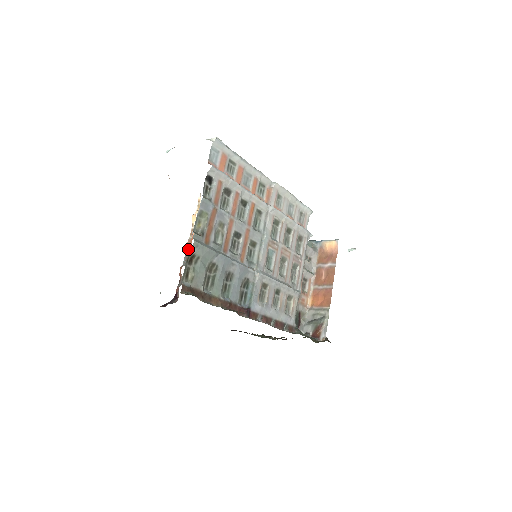
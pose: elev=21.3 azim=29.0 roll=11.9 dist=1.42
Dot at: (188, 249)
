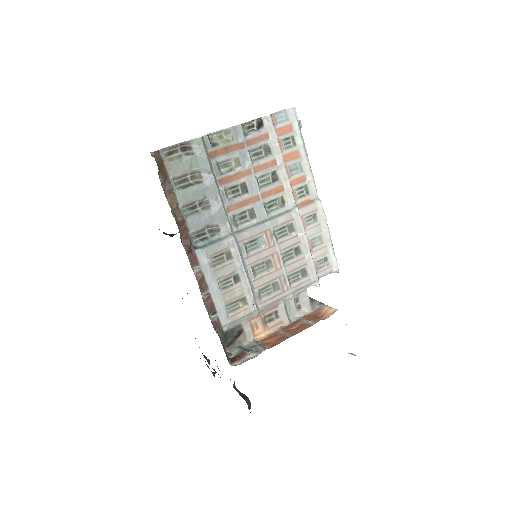
Dot at: occluded
